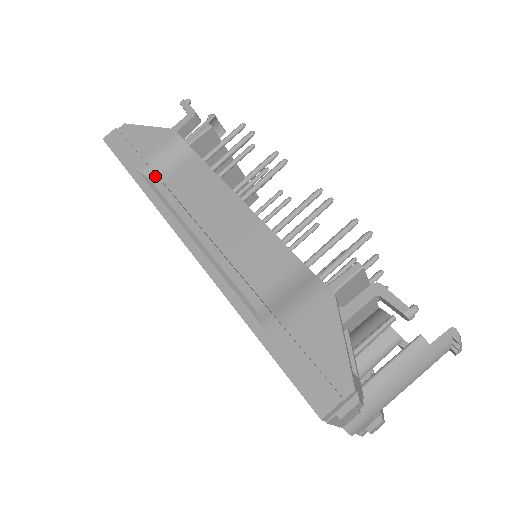
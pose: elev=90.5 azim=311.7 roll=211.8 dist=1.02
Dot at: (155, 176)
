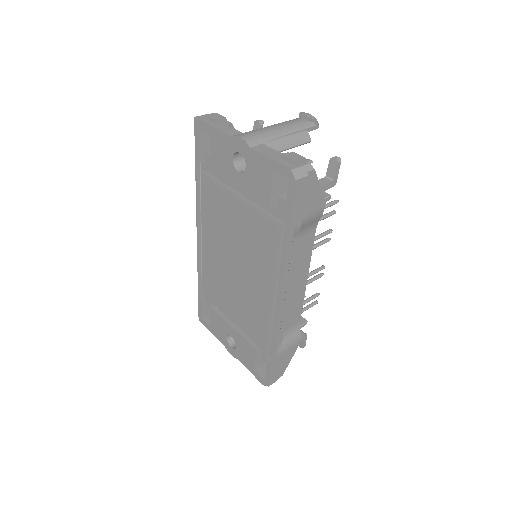
Dot at: occluded
